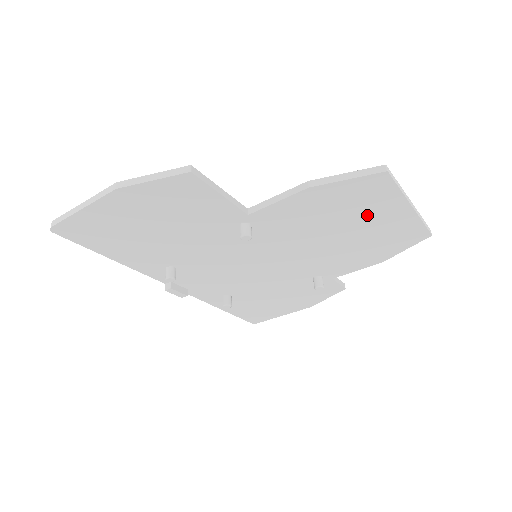
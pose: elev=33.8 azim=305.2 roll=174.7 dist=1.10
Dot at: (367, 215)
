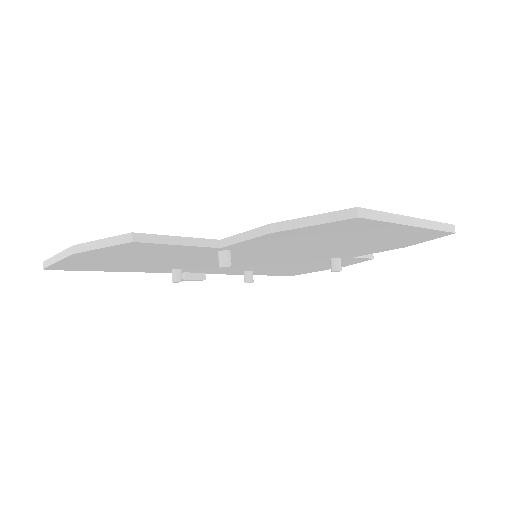
Dot at: (359, 234)
